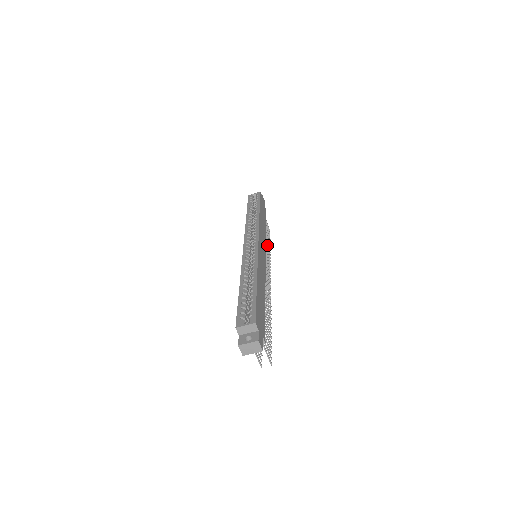
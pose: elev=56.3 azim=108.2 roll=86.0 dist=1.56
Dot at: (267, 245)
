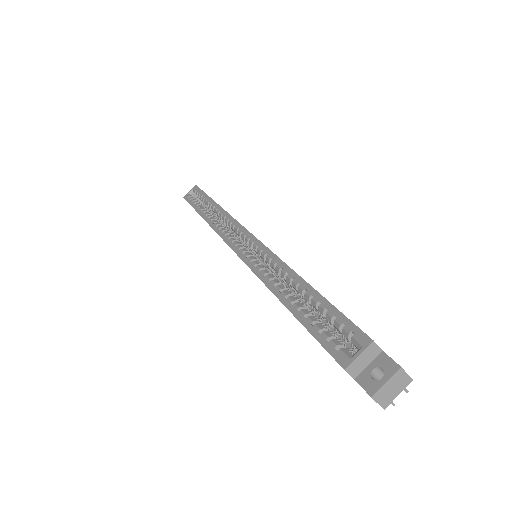
Dot at: occluded
